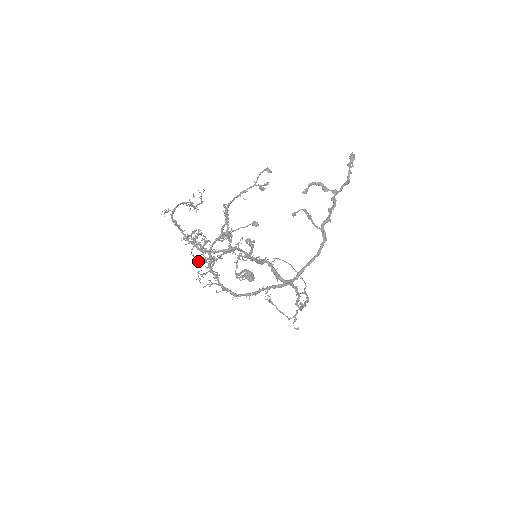
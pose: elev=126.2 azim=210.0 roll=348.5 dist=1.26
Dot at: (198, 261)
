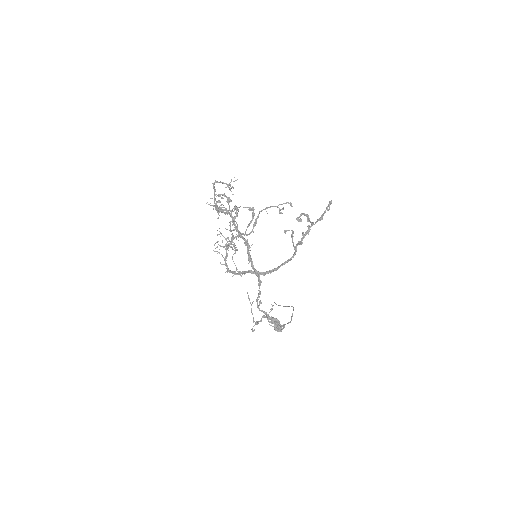
Dot at: (221, 233)
